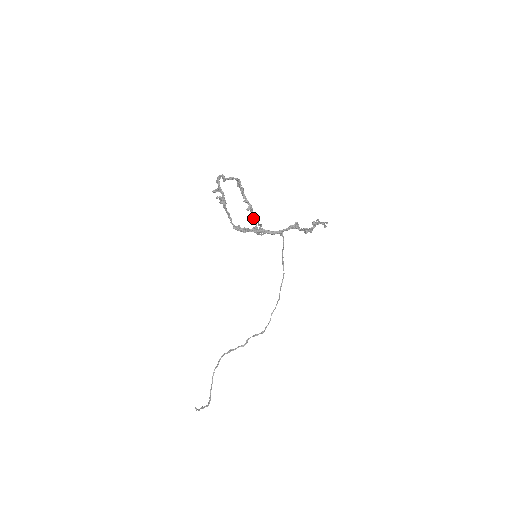
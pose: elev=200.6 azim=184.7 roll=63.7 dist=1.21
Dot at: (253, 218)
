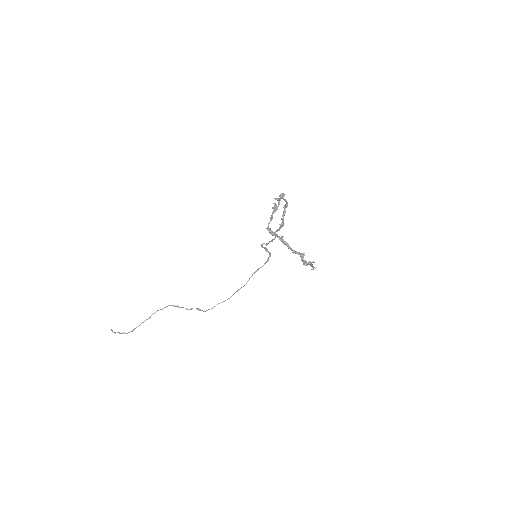
Dot at: occluded
